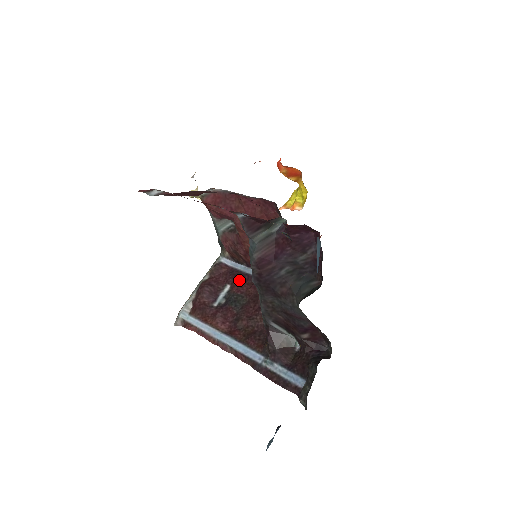
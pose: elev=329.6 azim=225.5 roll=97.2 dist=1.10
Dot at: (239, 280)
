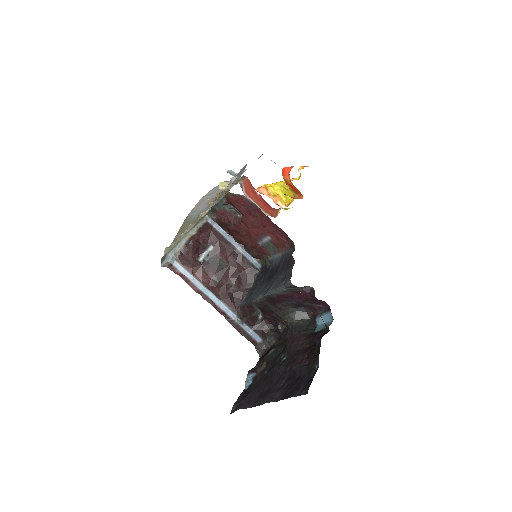
Dot at: (222, 245)
